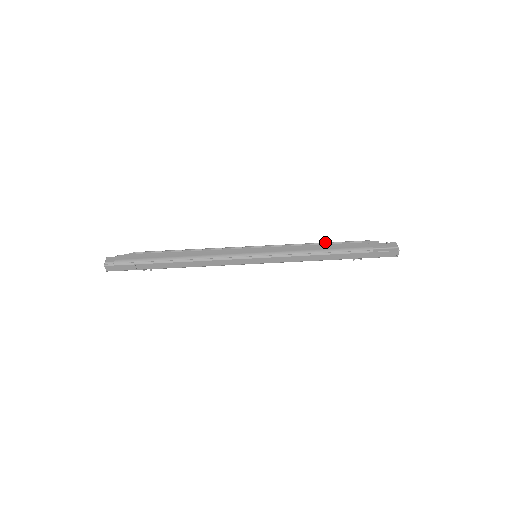
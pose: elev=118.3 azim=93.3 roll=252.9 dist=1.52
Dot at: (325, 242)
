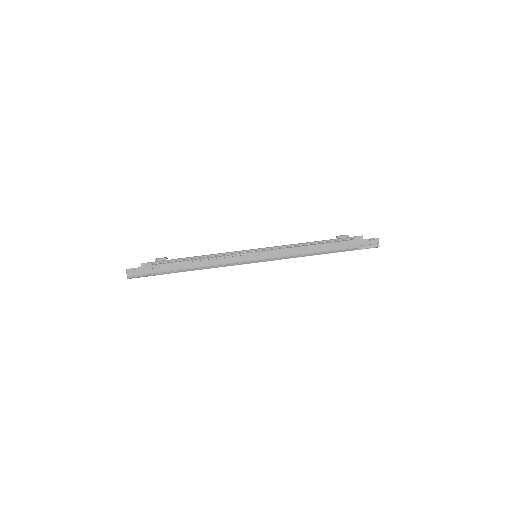
Dot at: (316, 242)
